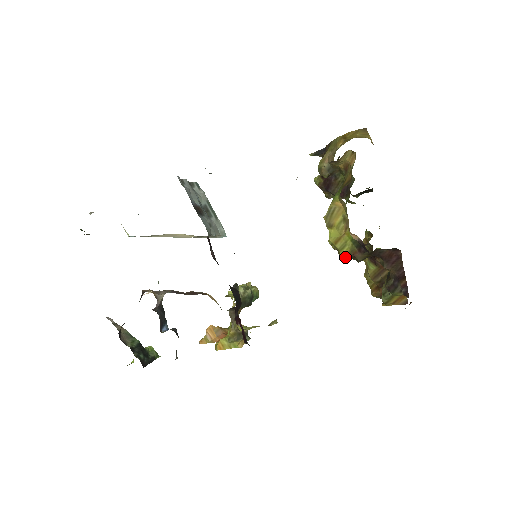
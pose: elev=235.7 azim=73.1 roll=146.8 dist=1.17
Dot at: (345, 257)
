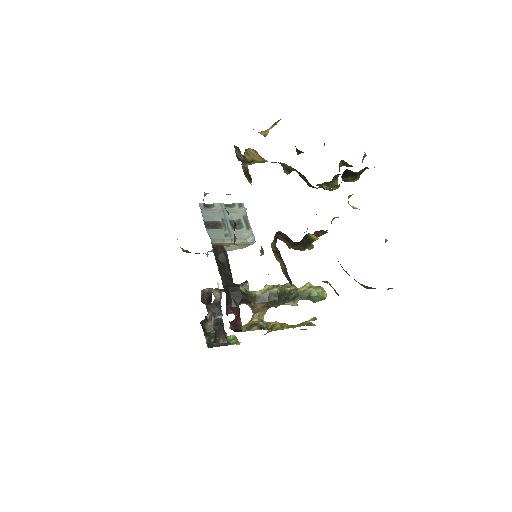
Dot at: occluded
